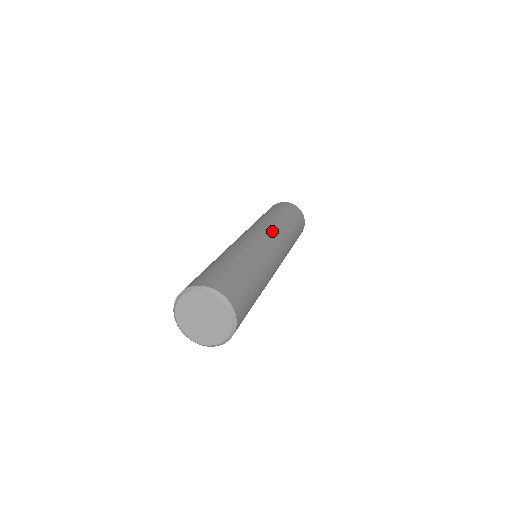
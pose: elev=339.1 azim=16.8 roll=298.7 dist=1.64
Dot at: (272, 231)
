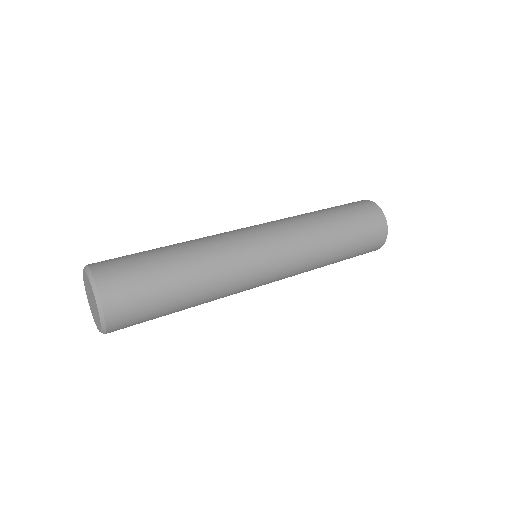
Dot at: (267, 222)
